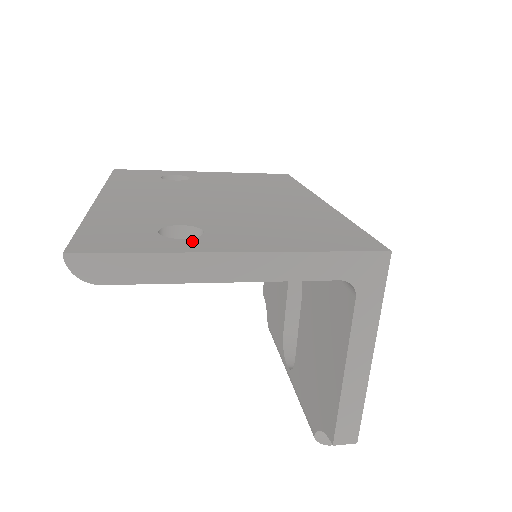
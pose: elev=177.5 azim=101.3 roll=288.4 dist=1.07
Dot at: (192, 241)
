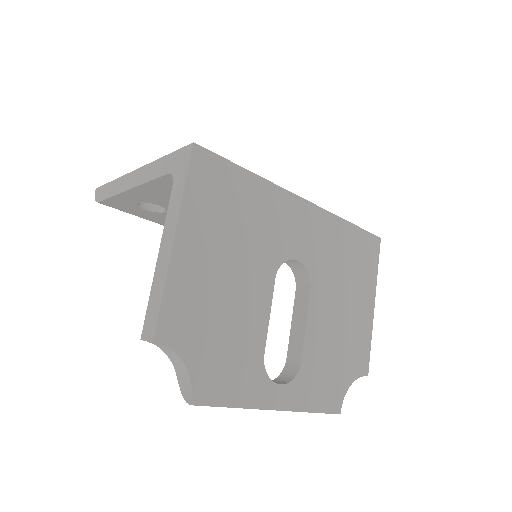
Dot at: occluded
